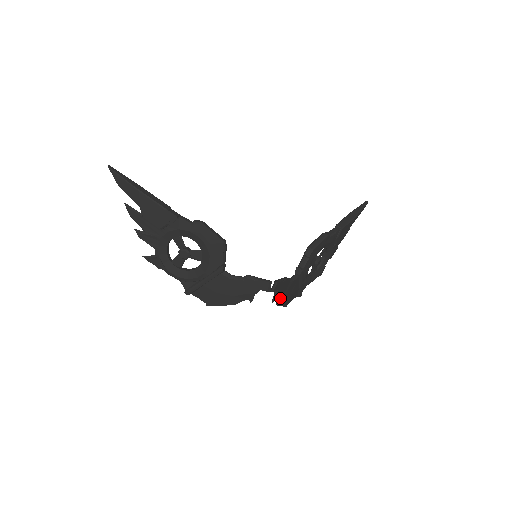
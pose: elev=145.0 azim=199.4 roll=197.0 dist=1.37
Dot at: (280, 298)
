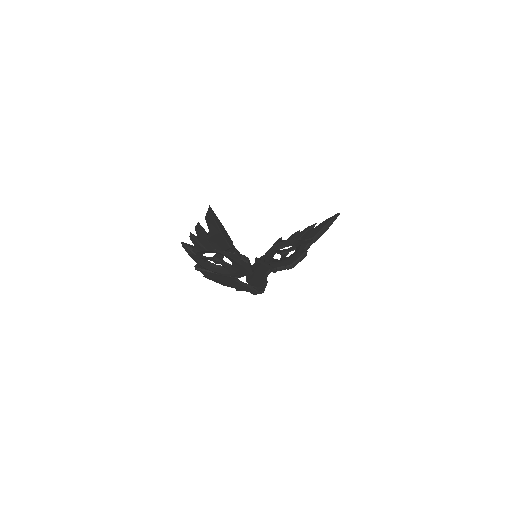
Dot at: (252, 282)
